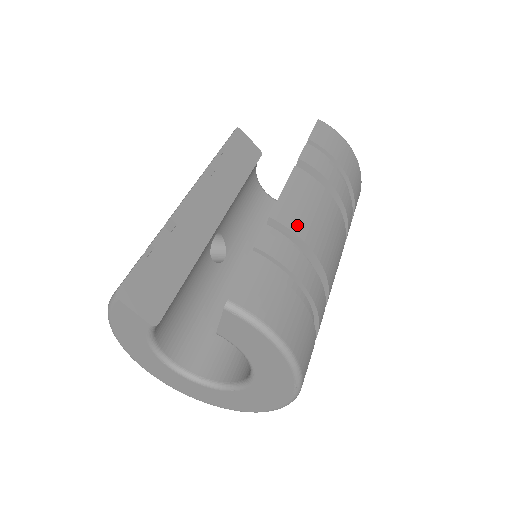
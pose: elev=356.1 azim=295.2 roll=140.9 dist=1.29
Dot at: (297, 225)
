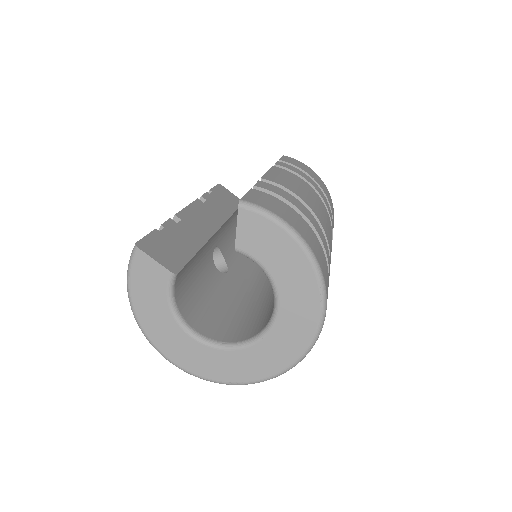
Dot at: (286, 185)
